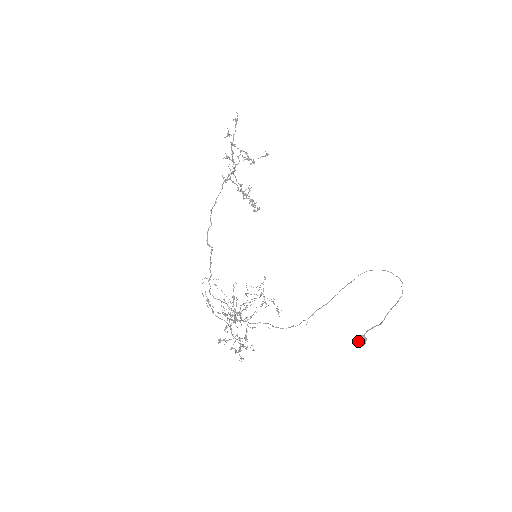
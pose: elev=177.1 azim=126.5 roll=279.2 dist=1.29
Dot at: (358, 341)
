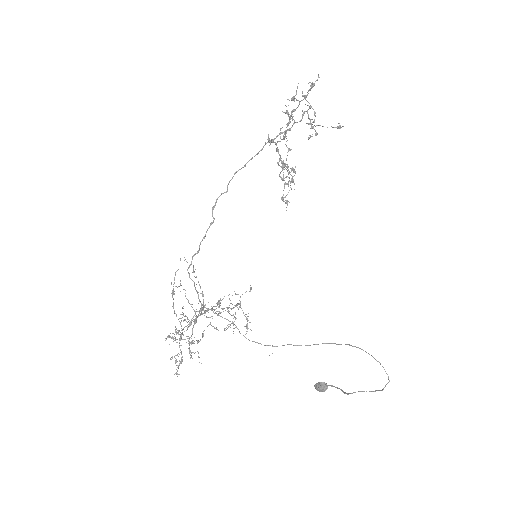
Dot at: (318, 386)
